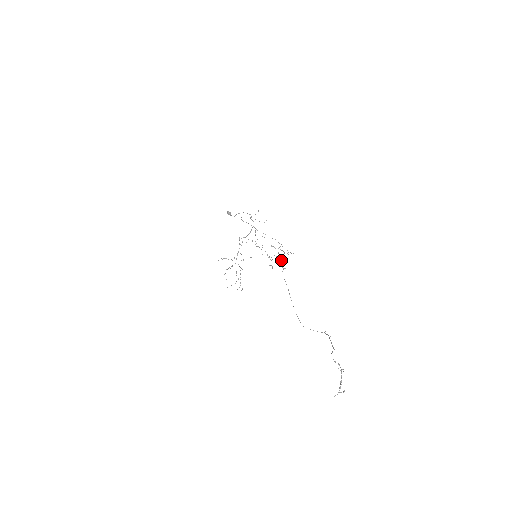
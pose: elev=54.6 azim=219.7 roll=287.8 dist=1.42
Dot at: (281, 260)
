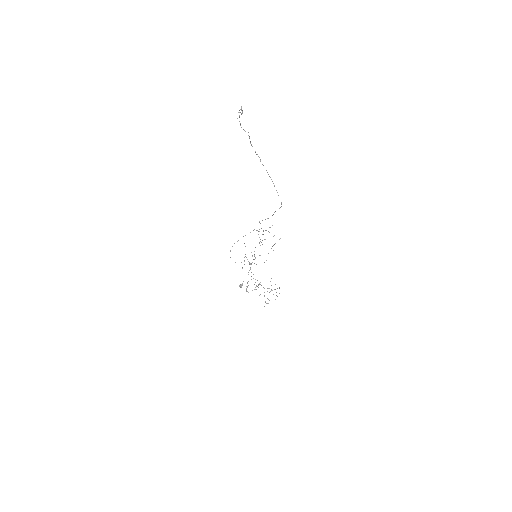
Dot at: occluded
